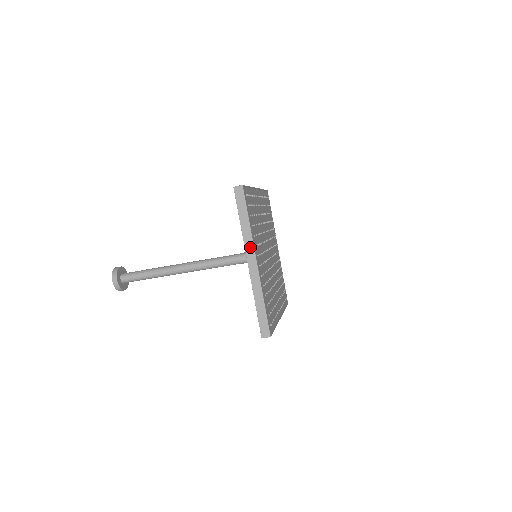
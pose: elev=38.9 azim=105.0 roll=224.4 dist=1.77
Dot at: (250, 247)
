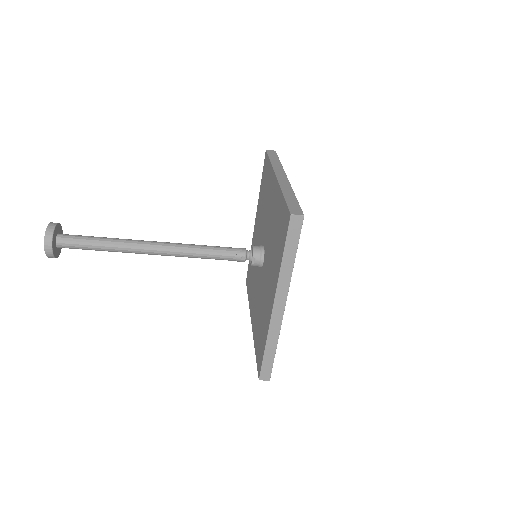
Dot at: (284, 290)
